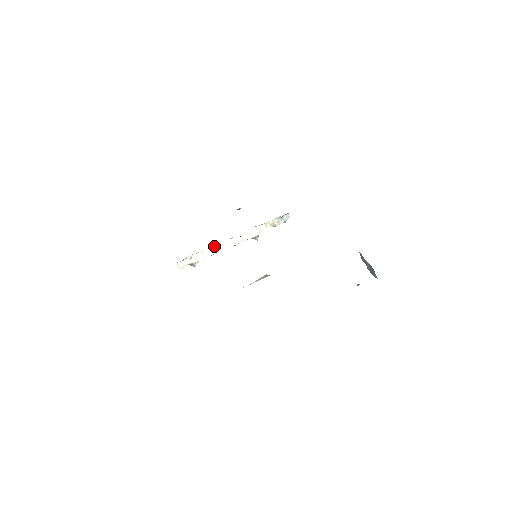
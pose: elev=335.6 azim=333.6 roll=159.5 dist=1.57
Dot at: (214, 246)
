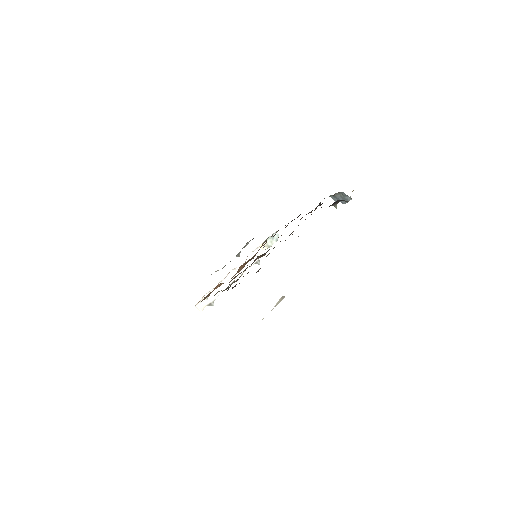
Dot at: (224, 280)
